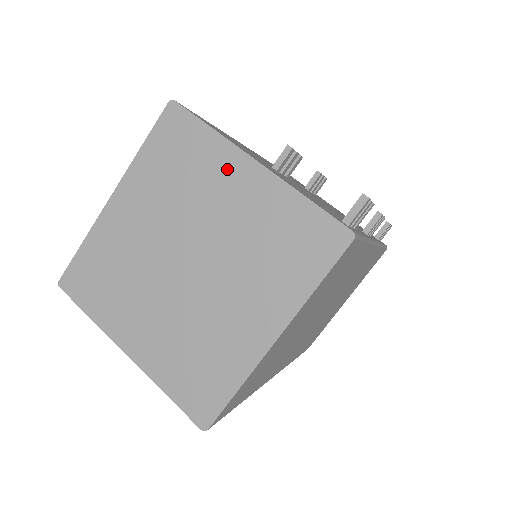
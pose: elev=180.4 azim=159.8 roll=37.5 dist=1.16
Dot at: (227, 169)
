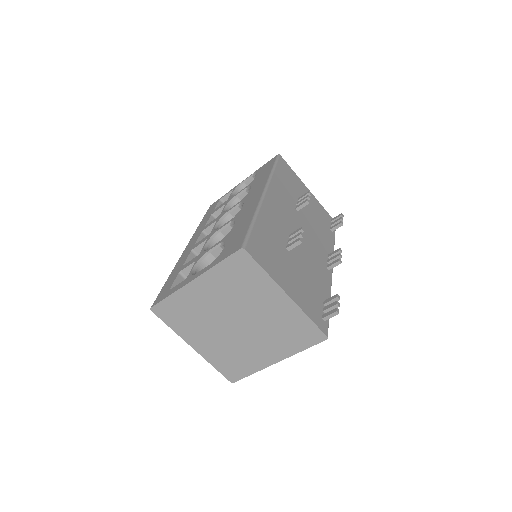
Dot at: (270, 293)
